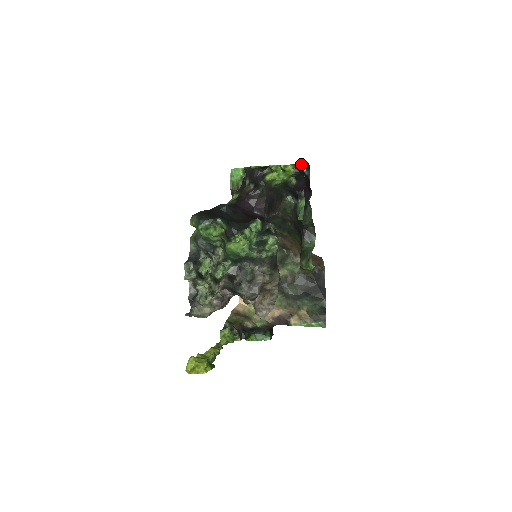
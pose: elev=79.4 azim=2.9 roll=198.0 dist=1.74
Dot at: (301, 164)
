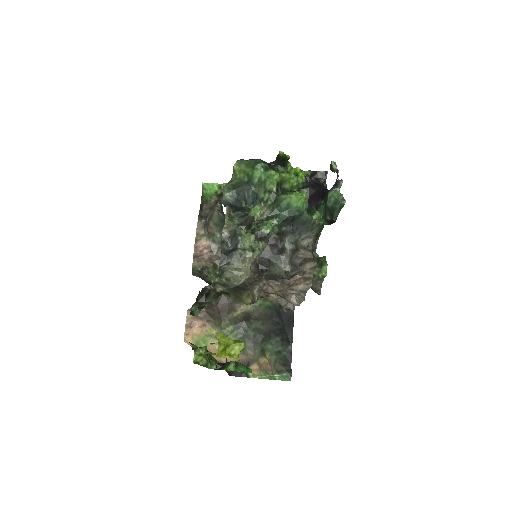
Dot at: (332, 161)
